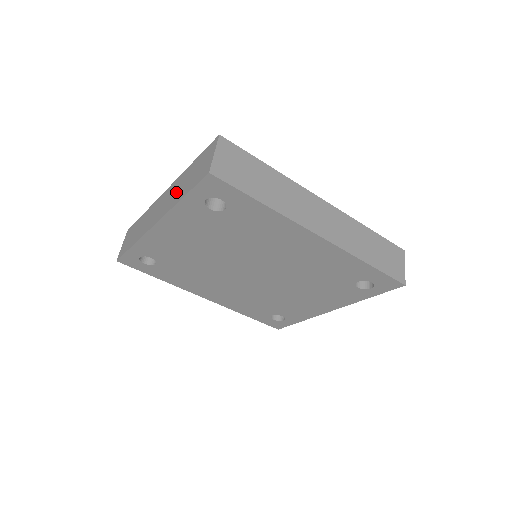
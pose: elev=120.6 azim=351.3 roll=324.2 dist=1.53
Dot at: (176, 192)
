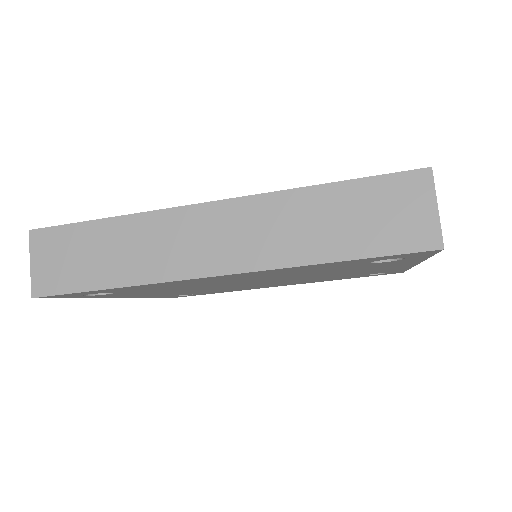
Dot at: occluded
